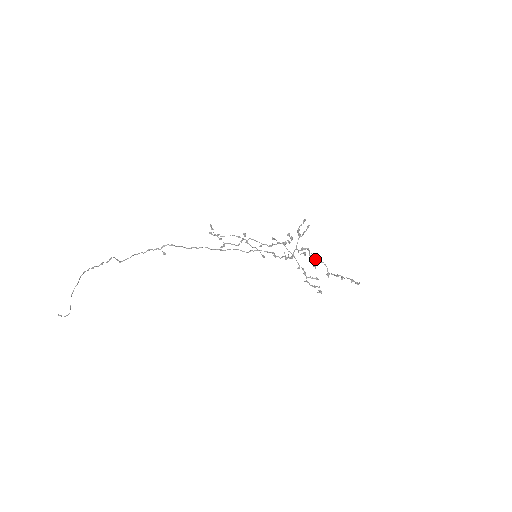
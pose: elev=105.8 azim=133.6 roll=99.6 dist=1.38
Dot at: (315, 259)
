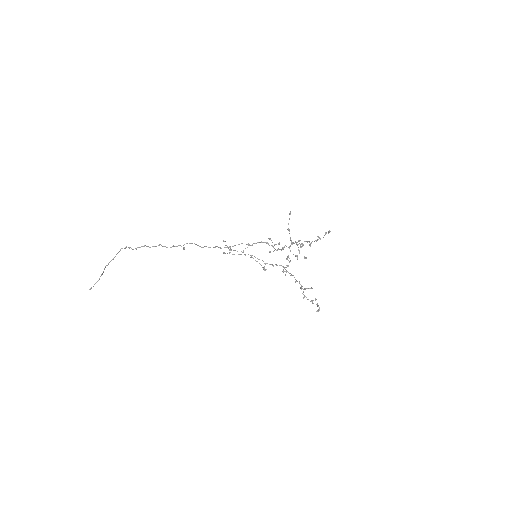
Dot at: occluded
